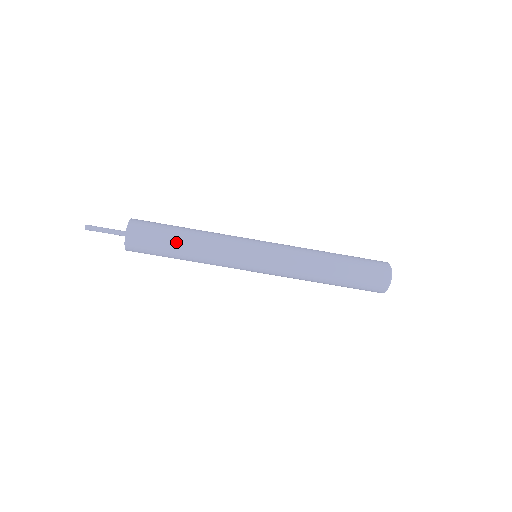
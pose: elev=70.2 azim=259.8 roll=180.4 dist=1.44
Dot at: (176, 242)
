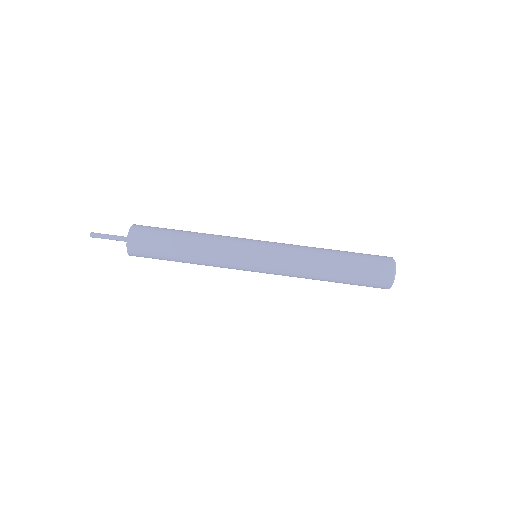
Dot at: (175, 249)
